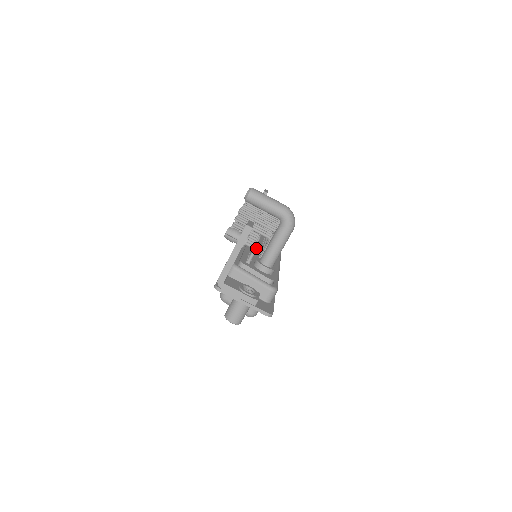
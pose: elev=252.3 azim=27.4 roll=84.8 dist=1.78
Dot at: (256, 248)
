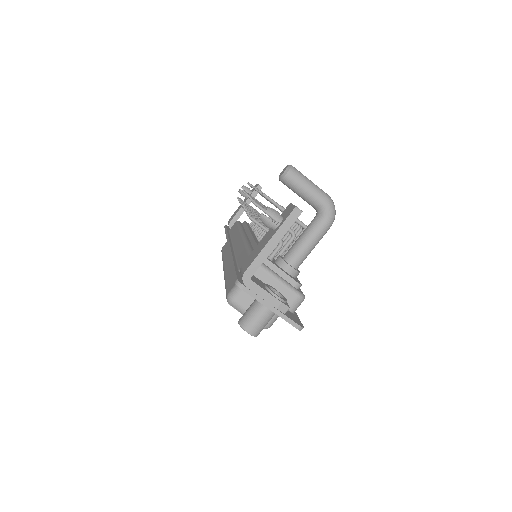
Dot at: occluded
